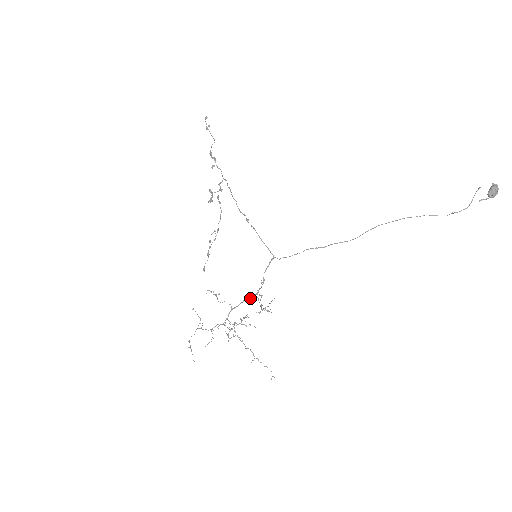
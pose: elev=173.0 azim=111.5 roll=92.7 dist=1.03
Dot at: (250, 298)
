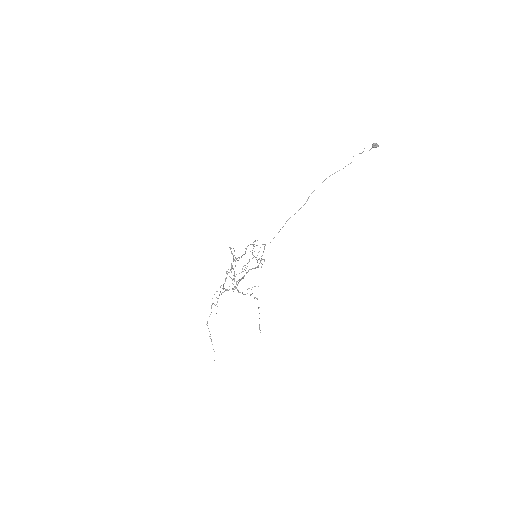
Dot at: (251, 269)
